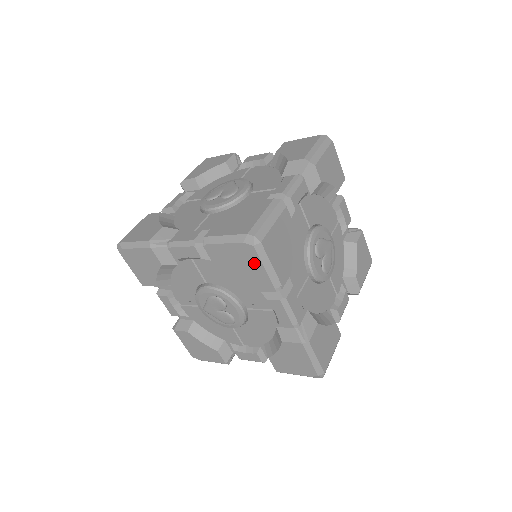
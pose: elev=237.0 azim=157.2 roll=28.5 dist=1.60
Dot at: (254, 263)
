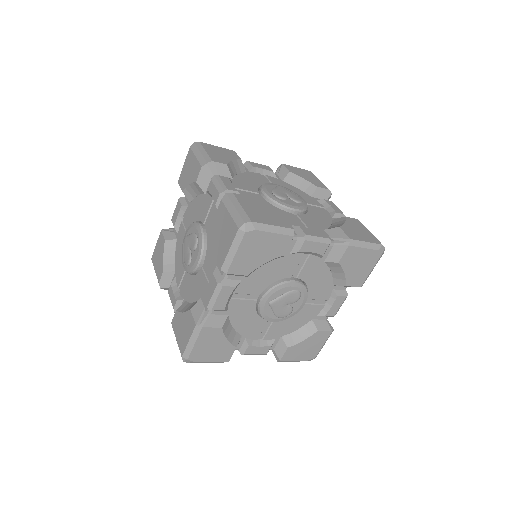
Dot at: (368, 266)
